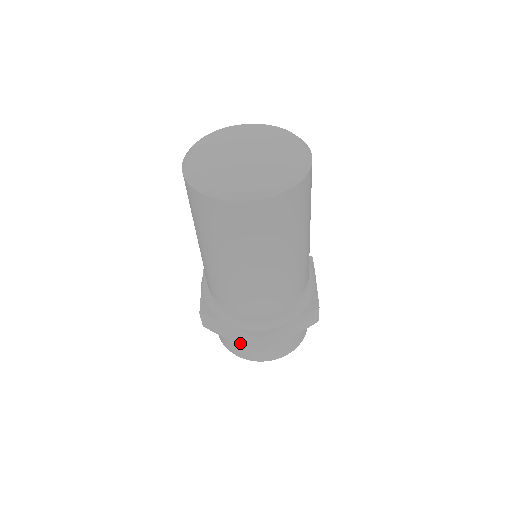
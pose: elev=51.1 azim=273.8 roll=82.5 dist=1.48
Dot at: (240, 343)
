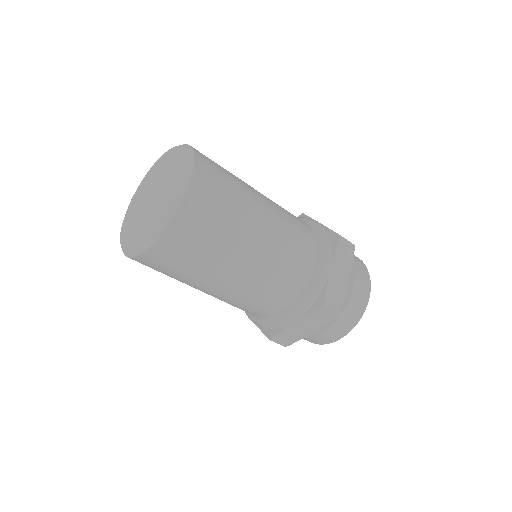
Dot at: (320, 326)
